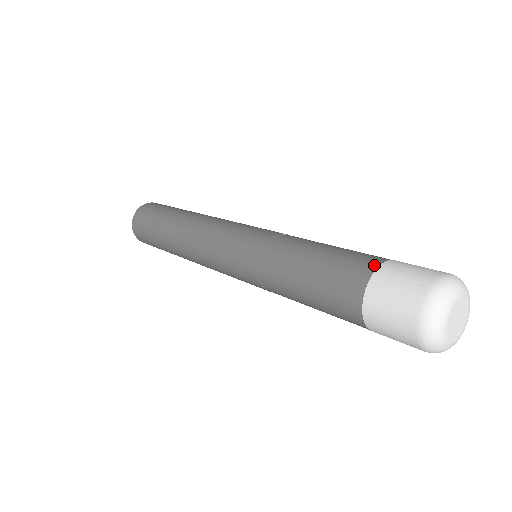
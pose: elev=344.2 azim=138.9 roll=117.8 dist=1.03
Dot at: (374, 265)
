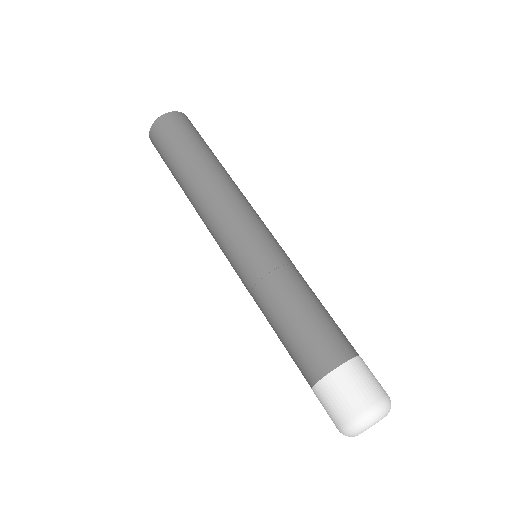
Dot at: (315, 379)
